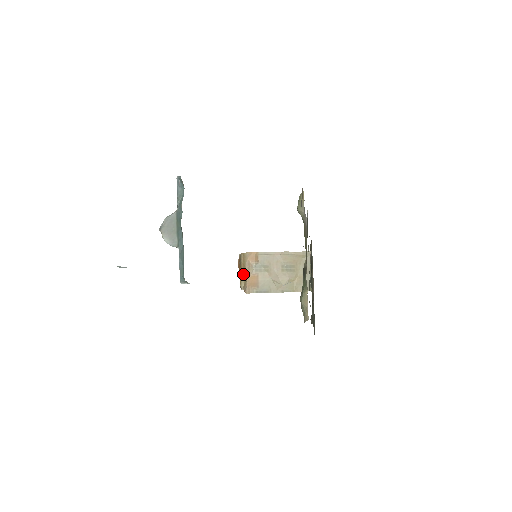
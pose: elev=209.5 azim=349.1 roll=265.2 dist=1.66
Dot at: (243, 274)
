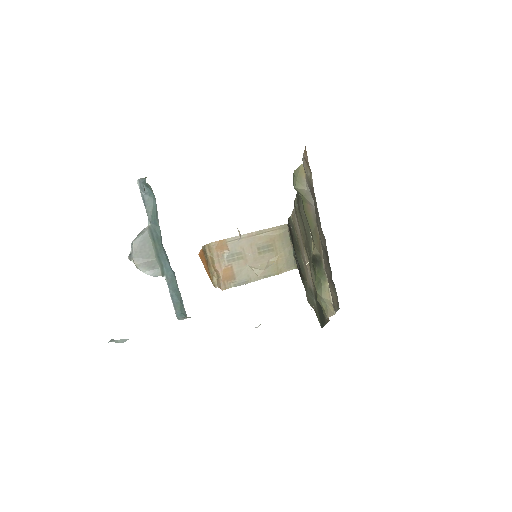
Dot at: (213, 269)
